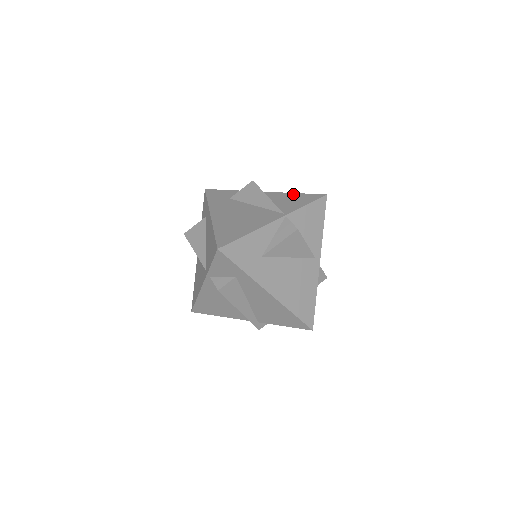
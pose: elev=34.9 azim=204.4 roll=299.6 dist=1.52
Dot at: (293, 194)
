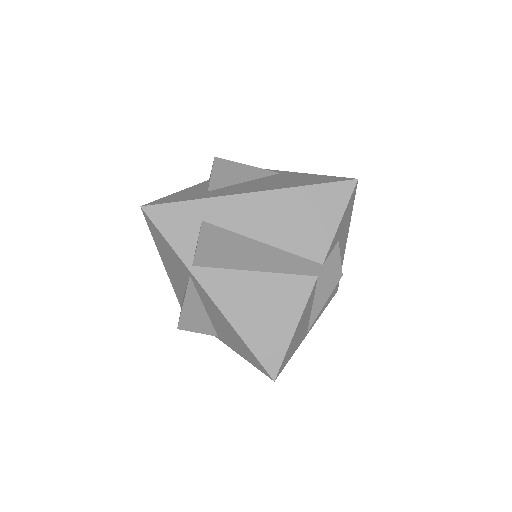
Dot at: occluded
